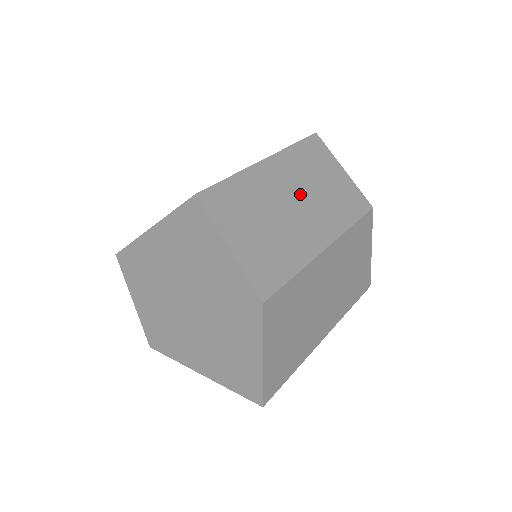
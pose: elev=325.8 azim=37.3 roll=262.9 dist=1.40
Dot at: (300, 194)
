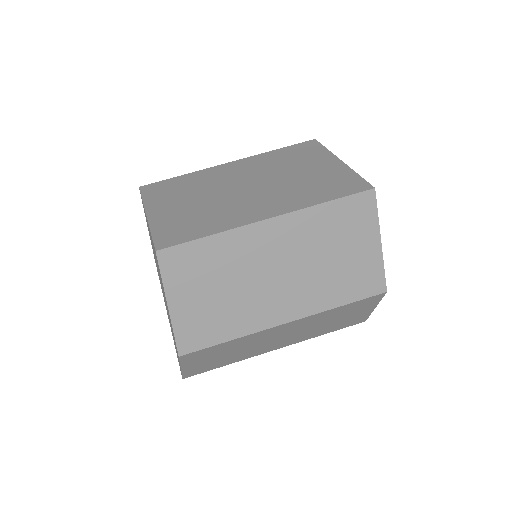
Dot at: (290, 265)
